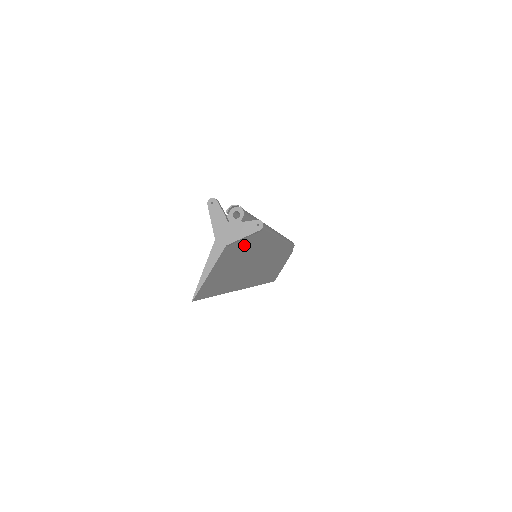
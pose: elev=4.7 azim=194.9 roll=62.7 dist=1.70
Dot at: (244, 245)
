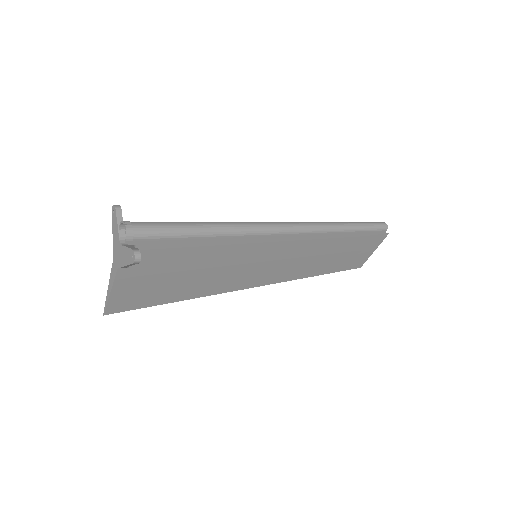
Dot at: (181, 258)
